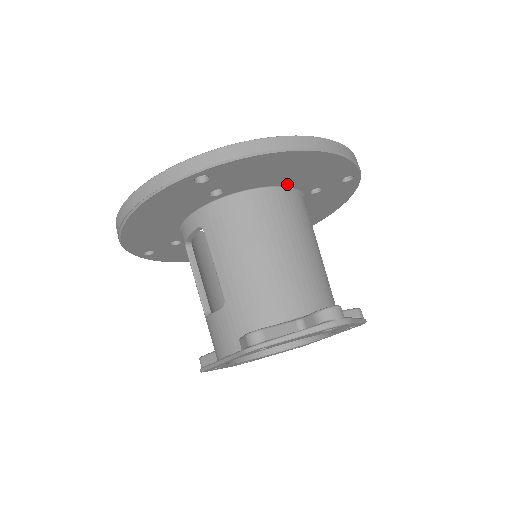
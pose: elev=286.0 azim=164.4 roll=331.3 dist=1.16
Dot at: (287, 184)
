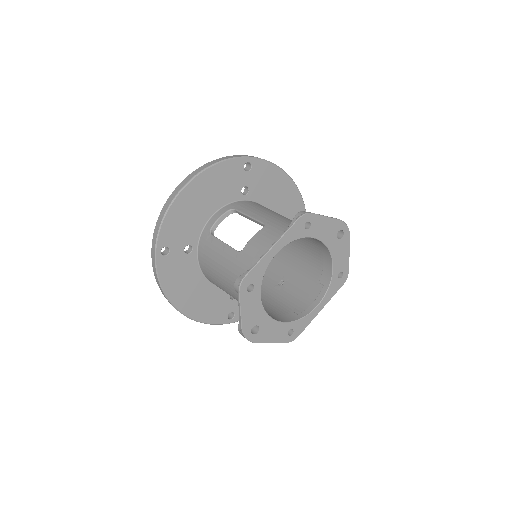
Dot at: occluded
